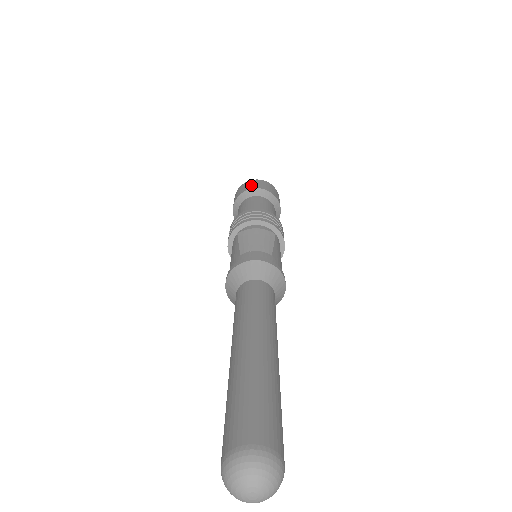
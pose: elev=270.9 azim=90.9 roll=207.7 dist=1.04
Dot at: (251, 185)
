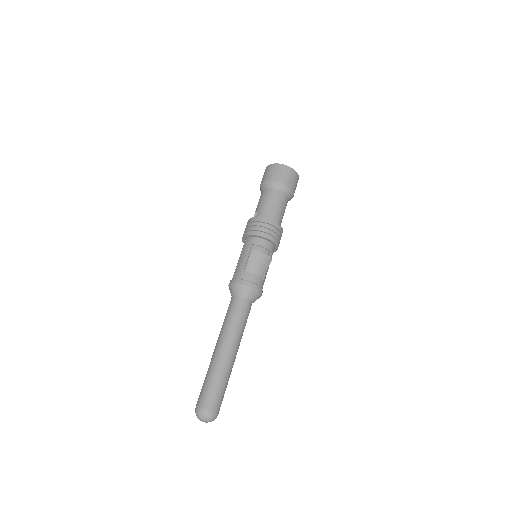
Dot at: (283, 176)
